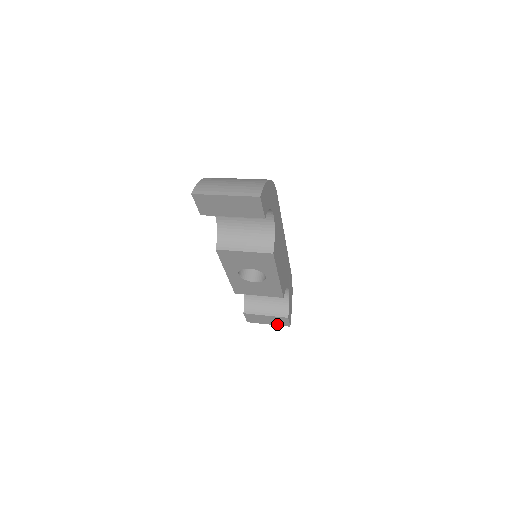
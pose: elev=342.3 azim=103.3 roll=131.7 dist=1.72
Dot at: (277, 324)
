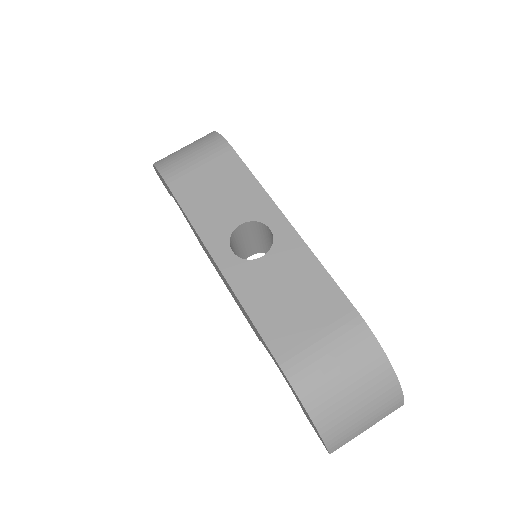
Dot at: occluded
